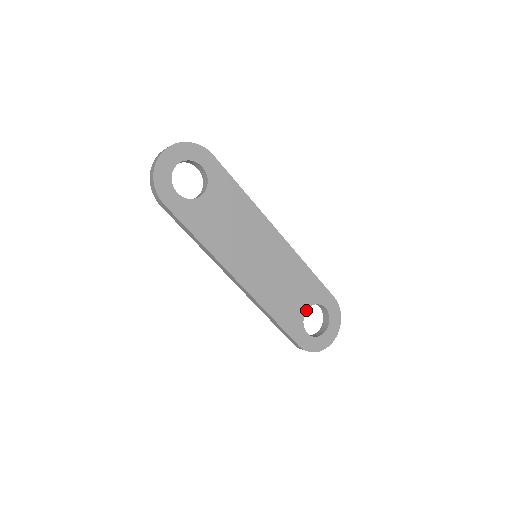
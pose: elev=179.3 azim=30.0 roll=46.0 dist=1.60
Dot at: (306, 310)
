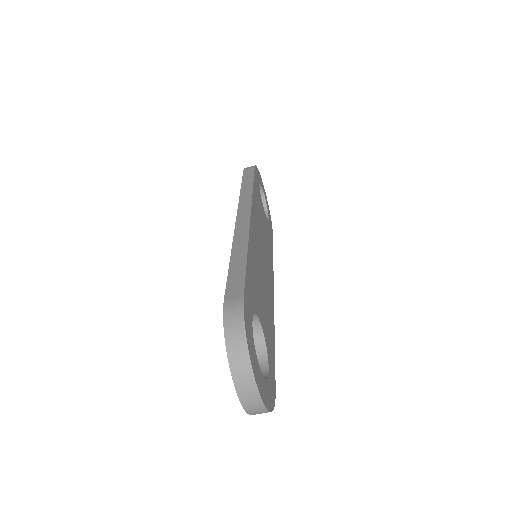
Dot at: (261, 323)
